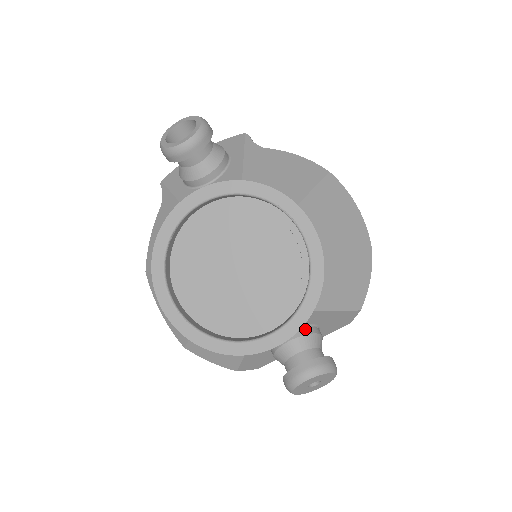
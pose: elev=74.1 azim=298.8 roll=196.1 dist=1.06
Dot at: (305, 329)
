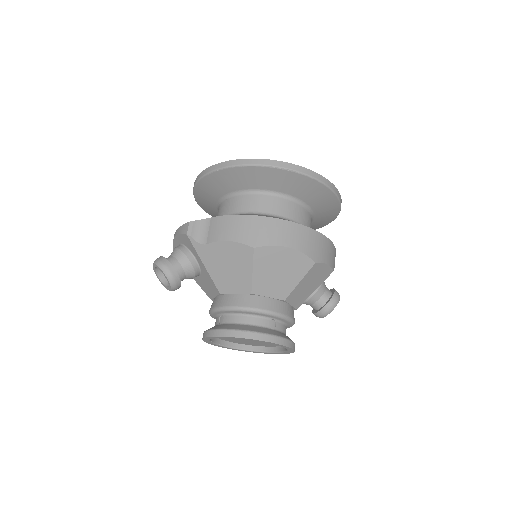
Dot at: occluded
